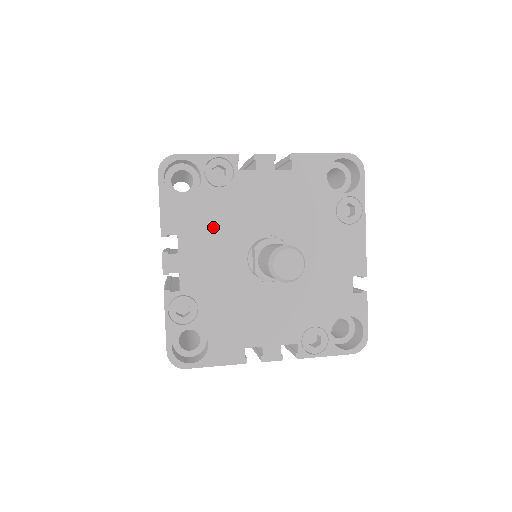
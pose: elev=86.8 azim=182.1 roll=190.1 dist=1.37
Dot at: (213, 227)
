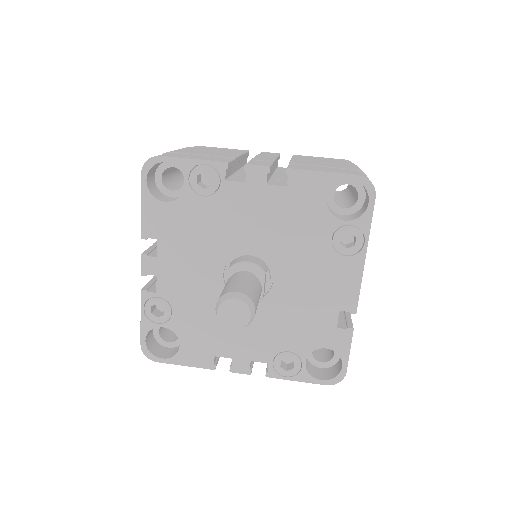
Dot at: (193, 236)
